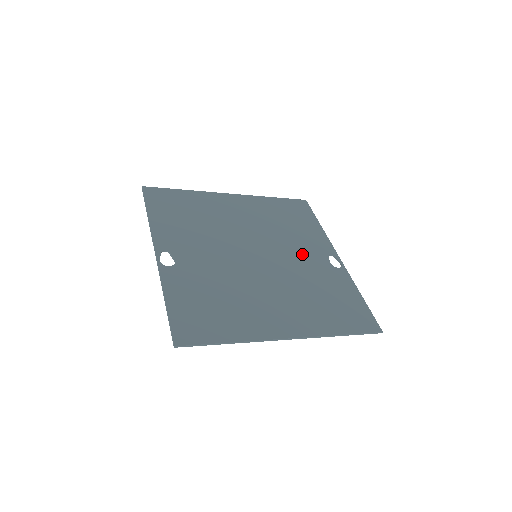
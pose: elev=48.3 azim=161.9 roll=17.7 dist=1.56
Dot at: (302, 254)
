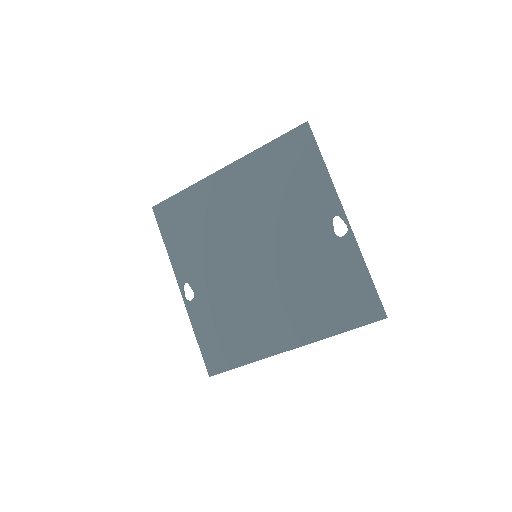
Dot at: (301, 232)
